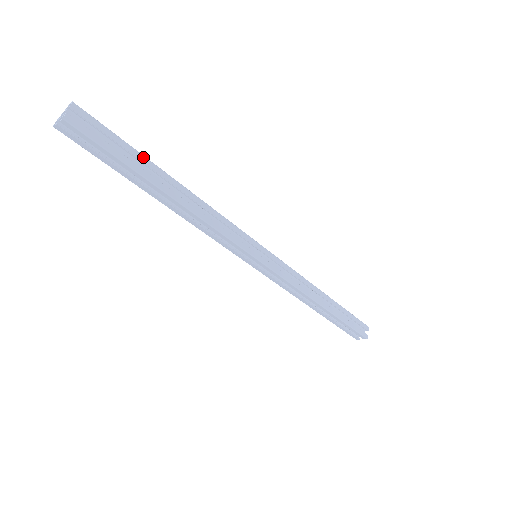
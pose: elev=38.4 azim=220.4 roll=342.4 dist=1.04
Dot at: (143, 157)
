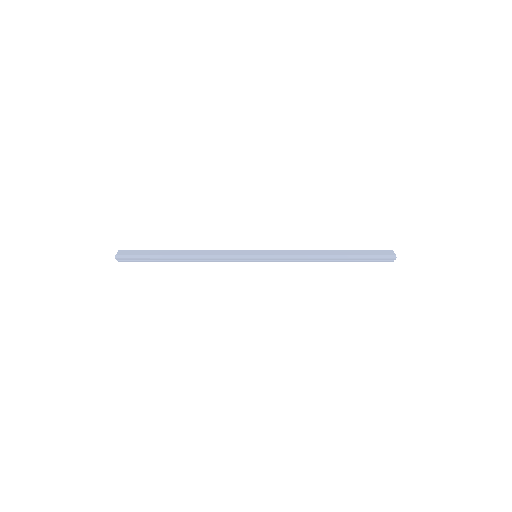
Dot at: (157, 259)
